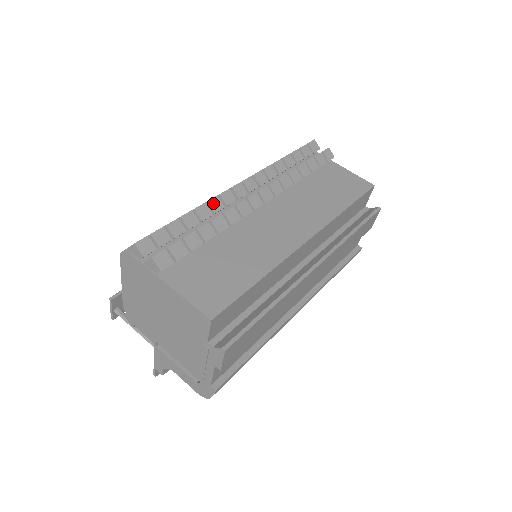
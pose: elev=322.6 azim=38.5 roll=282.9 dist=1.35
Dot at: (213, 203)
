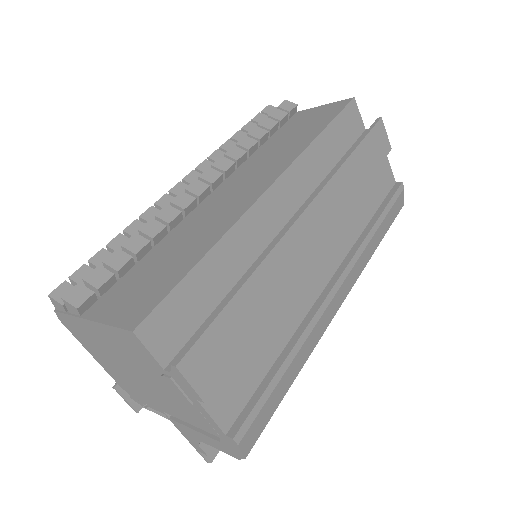
Dot at: (147, 215)
